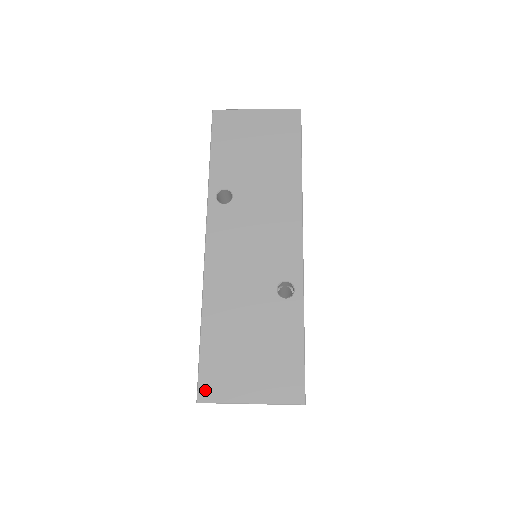
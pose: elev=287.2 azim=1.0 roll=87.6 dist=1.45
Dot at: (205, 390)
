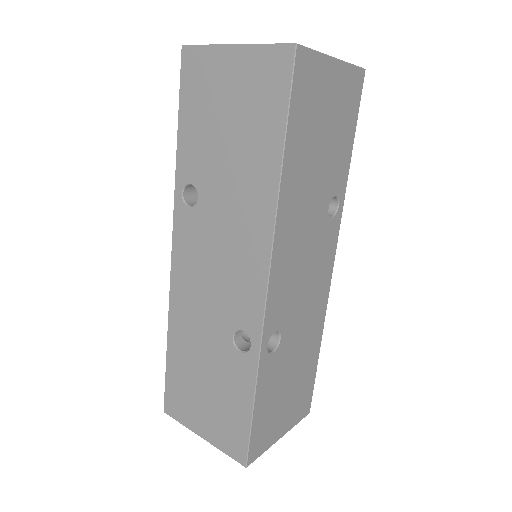
Dot at: (169, 405)
